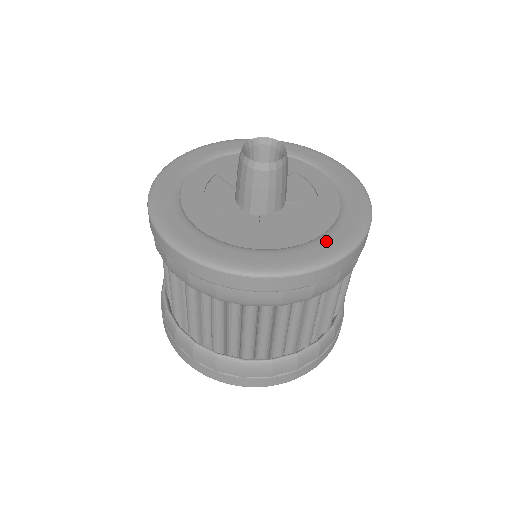
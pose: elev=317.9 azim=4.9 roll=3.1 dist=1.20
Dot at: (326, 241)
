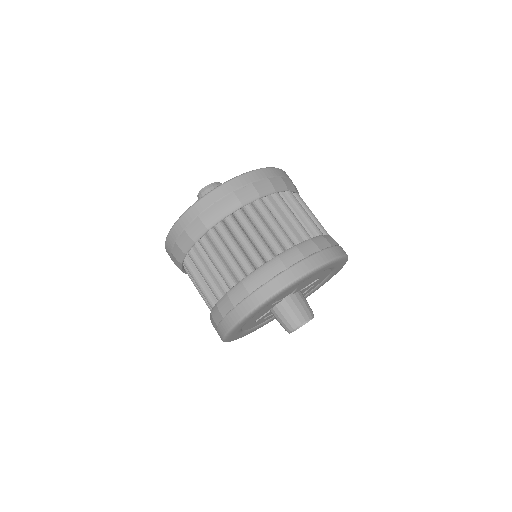
Dot at: occluded
